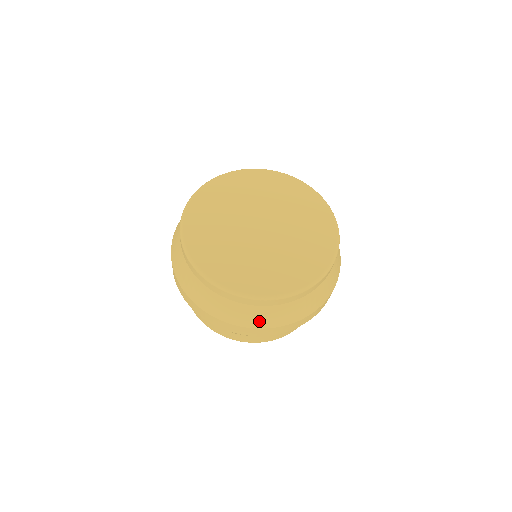
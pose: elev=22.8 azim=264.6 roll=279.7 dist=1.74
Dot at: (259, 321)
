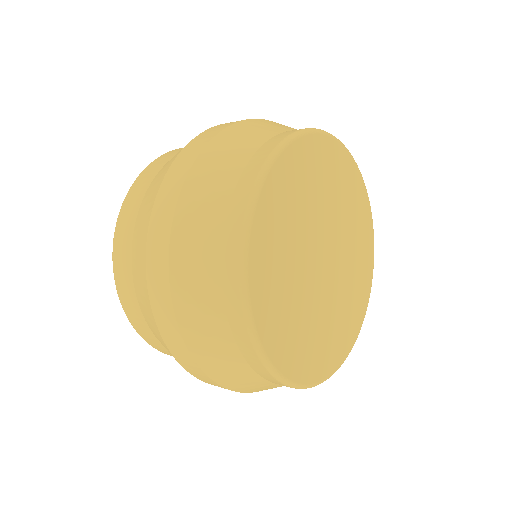
Dot at: (250, 389)
